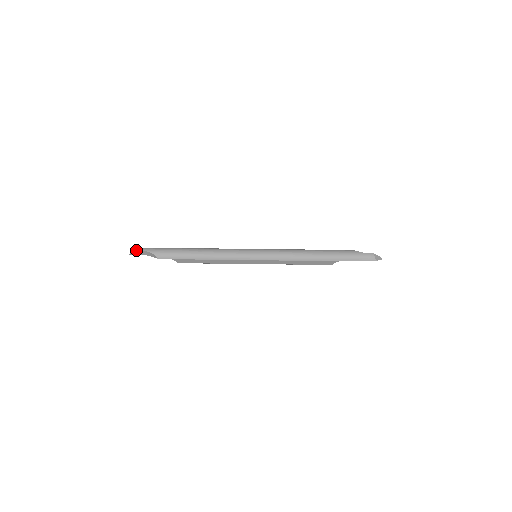
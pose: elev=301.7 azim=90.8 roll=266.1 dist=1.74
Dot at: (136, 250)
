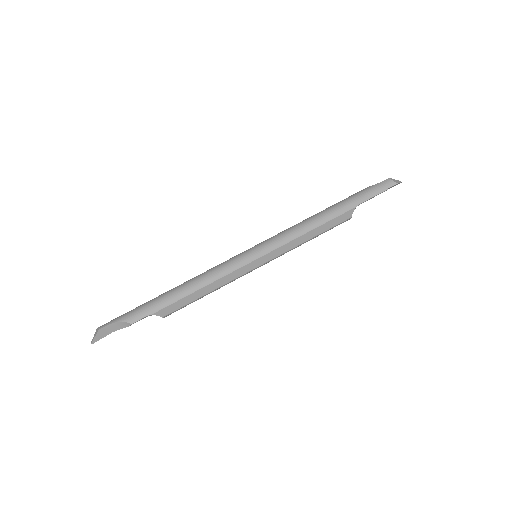
Dot at: (97, 330)
